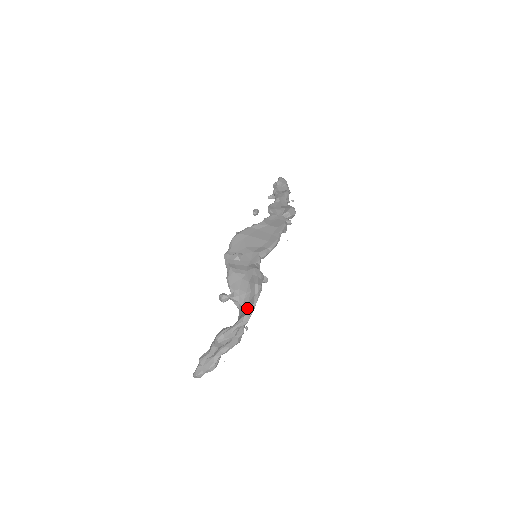
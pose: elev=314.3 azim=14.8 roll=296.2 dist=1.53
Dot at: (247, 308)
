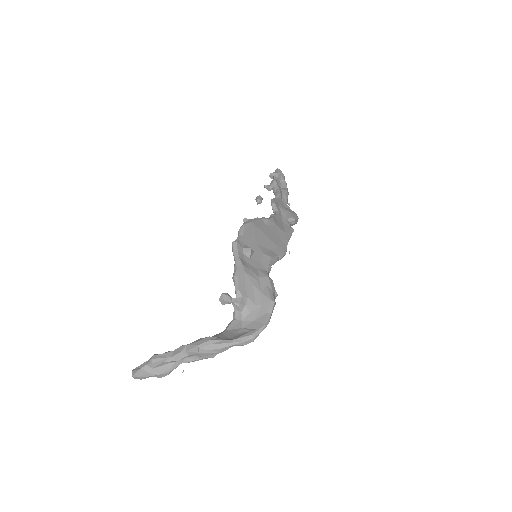
Dot at: (254, 326)
